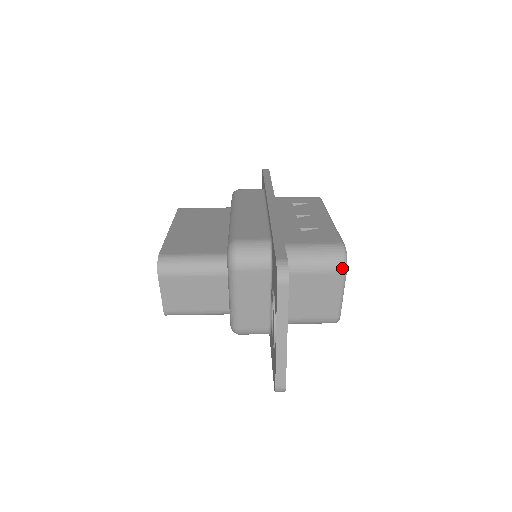
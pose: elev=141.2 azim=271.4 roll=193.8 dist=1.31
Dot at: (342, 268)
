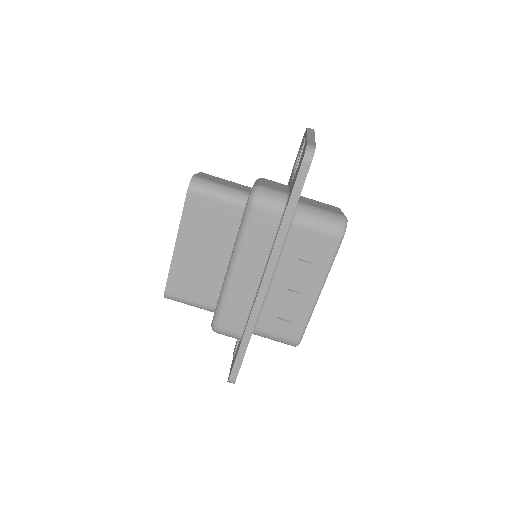
Dot at: occluded
